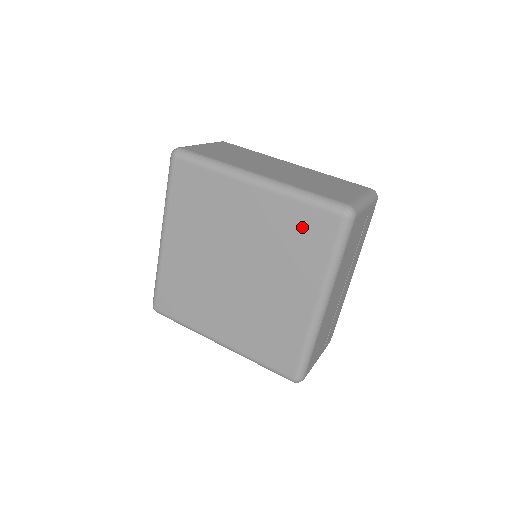
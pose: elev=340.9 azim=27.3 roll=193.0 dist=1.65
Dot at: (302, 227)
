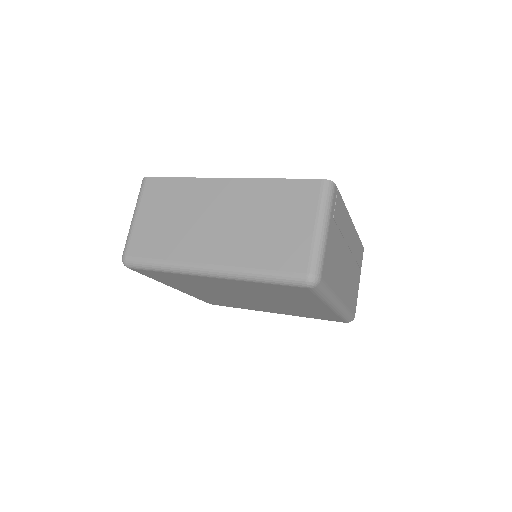
Dot at: (279, 290)
